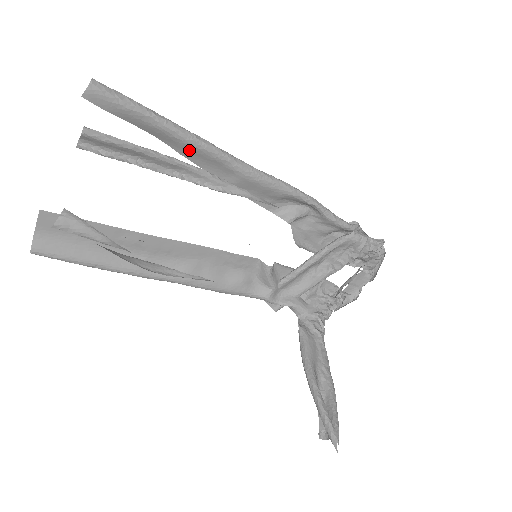
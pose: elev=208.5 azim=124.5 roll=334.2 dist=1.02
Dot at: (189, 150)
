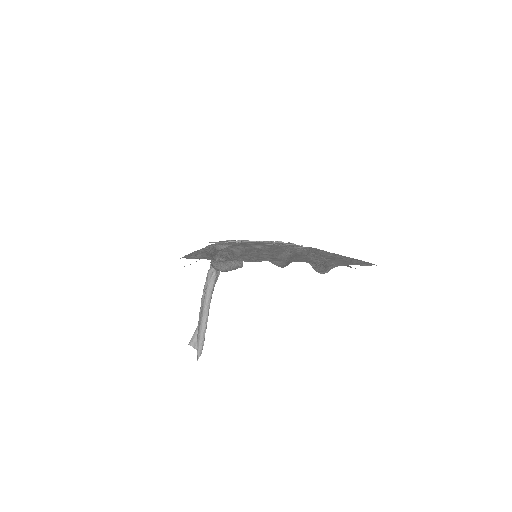
Dot at: occluded
